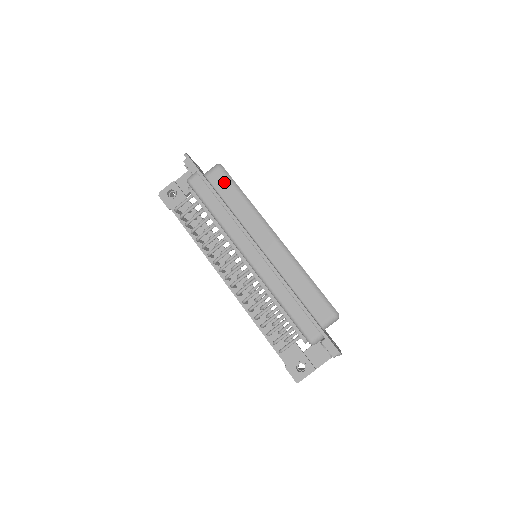
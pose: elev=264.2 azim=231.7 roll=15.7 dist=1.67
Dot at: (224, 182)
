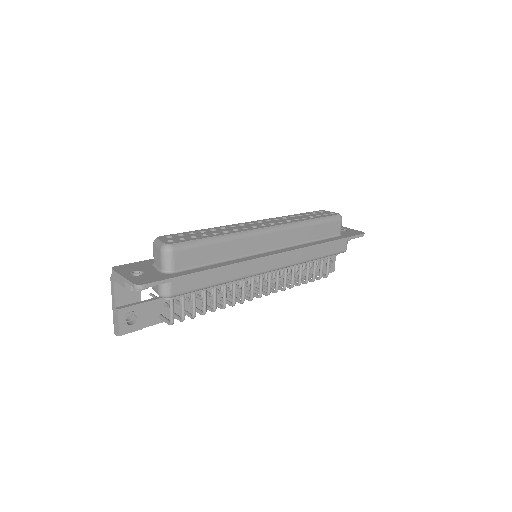
Dot at: (193, 253)
